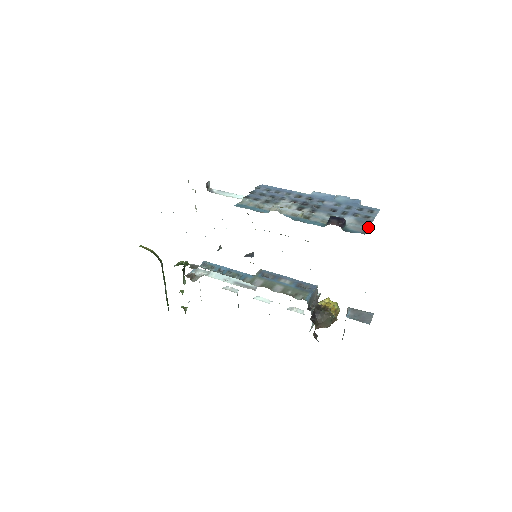
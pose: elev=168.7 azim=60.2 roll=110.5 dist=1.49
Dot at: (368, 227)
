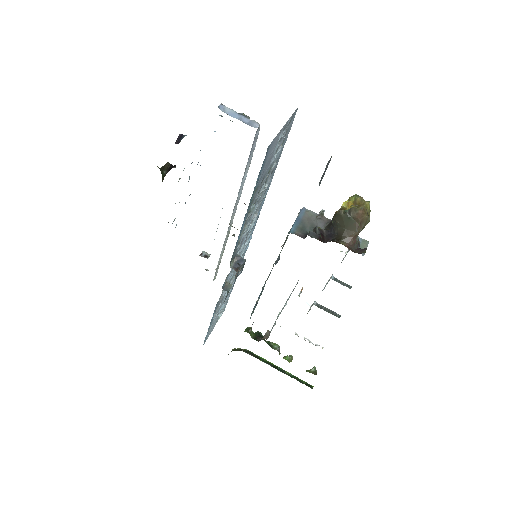
Dot at: occluded
